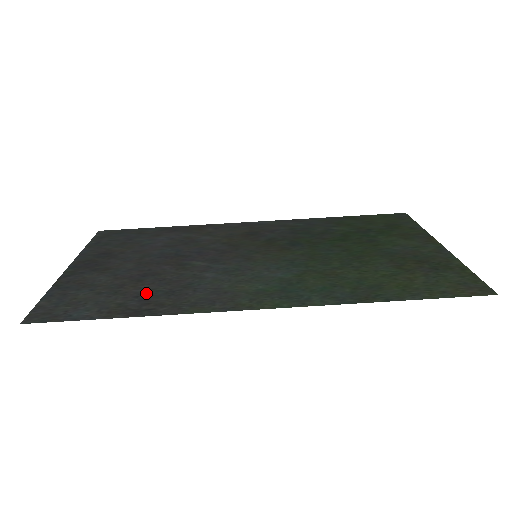
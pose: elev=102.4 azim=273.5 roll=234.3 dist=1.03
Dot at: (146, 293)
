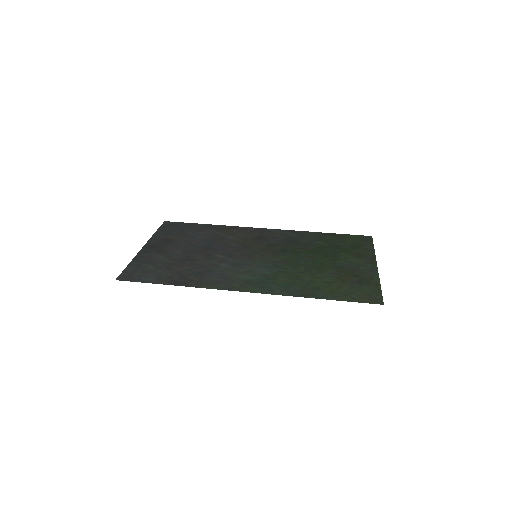
Dot at: (184, 272)
